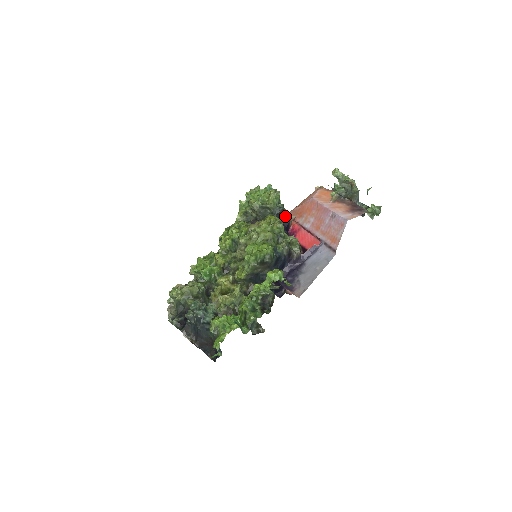
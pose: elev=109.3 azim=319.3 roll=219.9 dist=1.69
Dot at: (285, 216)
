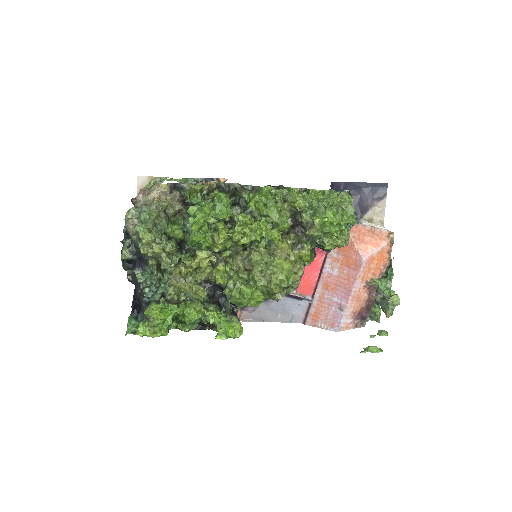
Dot at: occluded
